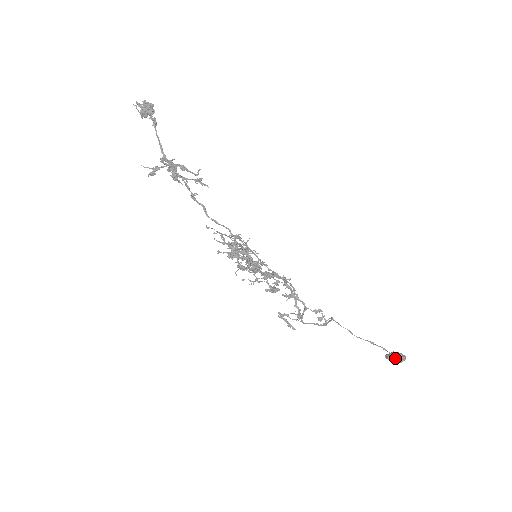
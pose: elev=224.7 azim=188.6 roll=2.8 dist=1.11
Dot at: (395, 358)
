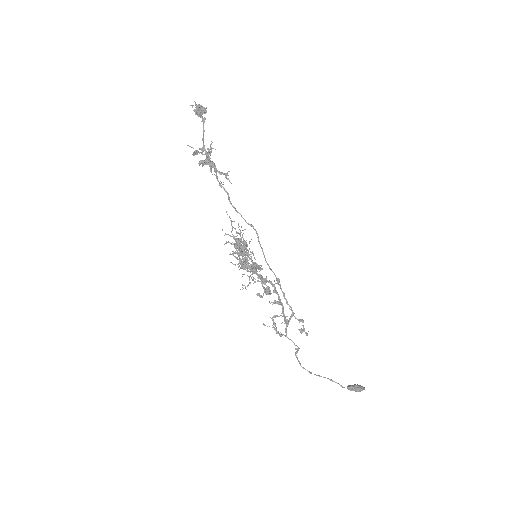
Dot at: (358, 385)
